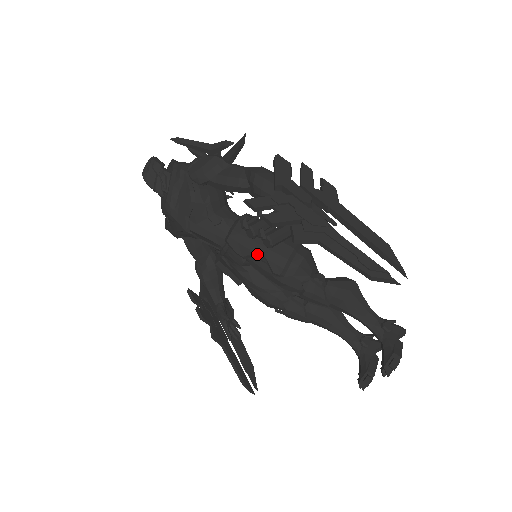
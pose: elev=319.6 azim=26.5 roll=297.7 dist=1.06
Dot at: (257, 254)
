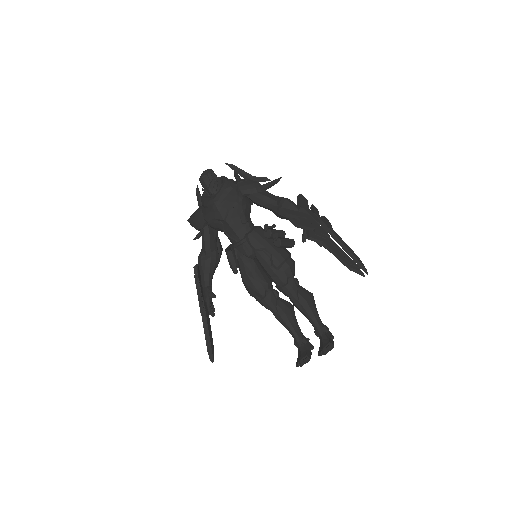
Dot at: (266, 249)
